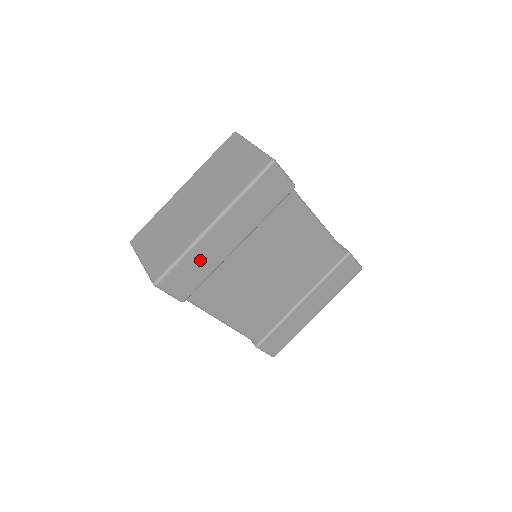
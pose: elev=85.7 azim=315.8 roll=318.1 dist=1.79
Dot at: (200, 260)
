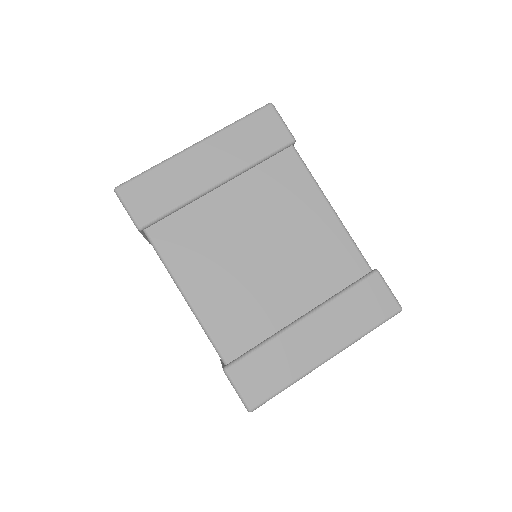
Dot at: (171, 181)
